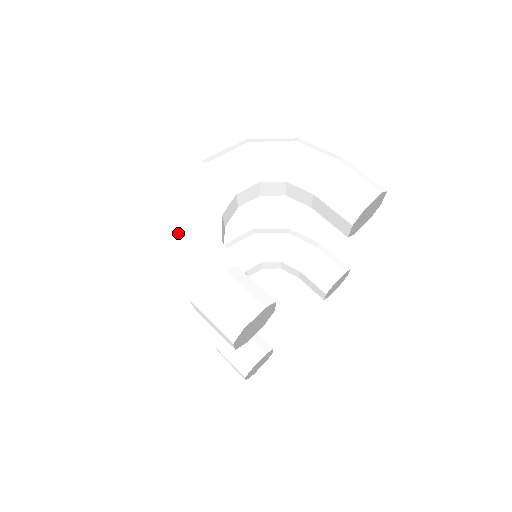
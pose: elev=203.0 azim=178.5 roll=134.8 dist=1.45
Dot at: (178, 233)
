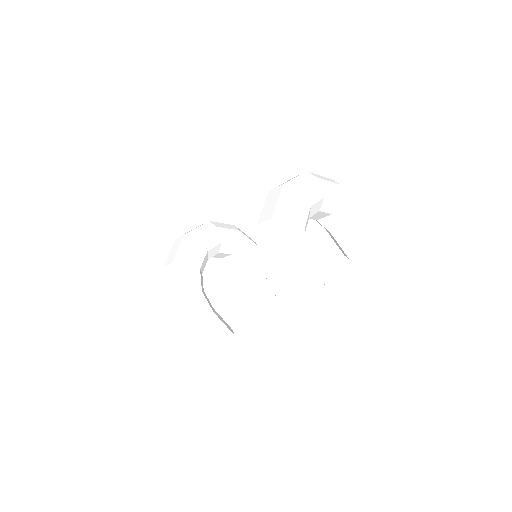
Dot at: (294, 249)
